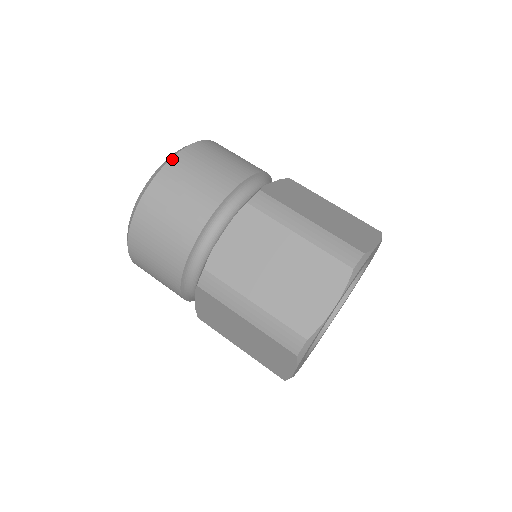
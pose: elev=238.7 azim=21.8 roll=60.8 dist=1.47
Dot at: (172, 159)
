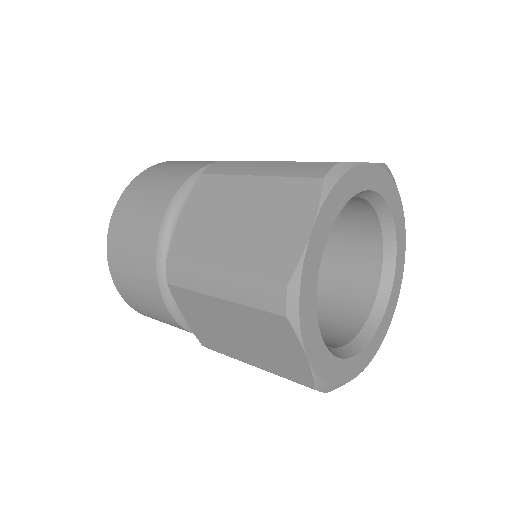
Dot at: (108, 262)
